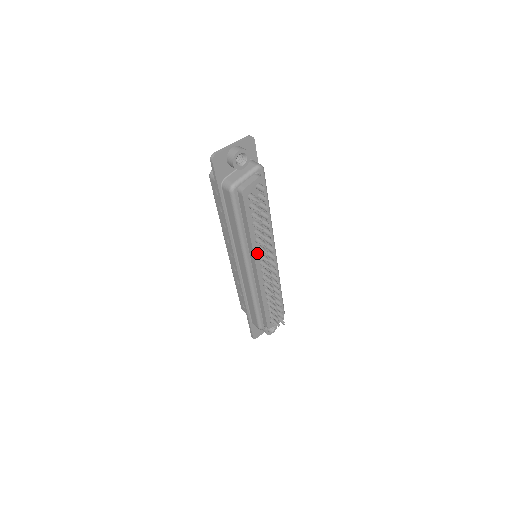
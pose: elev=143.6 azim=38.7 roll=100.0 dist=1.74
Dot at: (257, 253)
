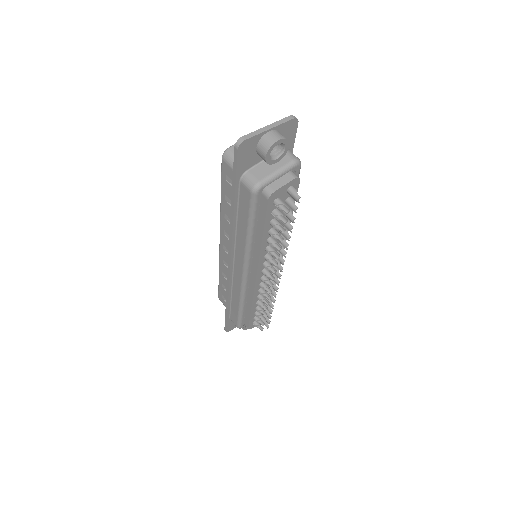
Dot at: (262, 261)
